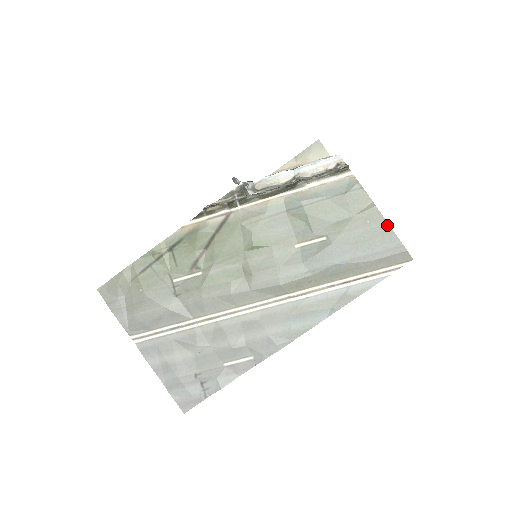
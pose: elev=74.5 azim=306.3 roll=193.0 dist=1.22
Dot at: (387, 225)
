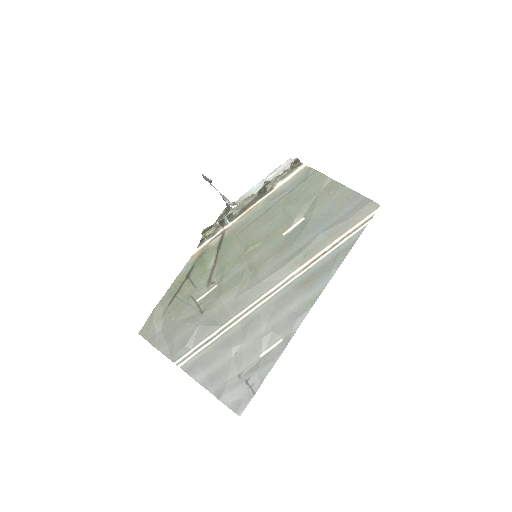
Dot at: (347, 189)
